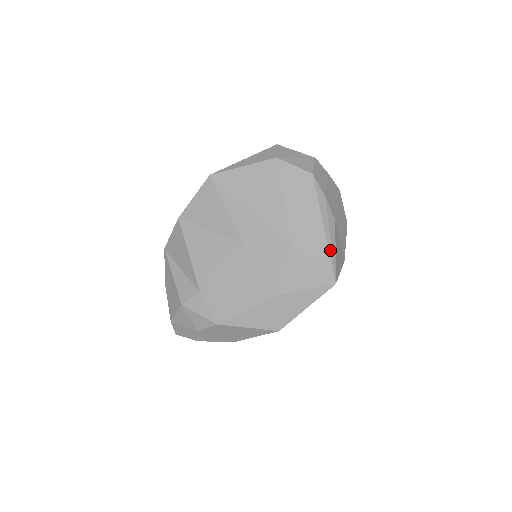
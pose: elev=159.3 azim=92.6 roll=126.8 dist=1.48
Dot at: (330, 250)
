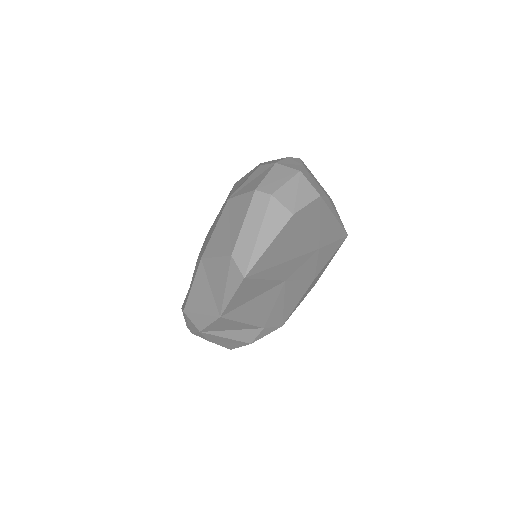
Dot at: (341, 224)
